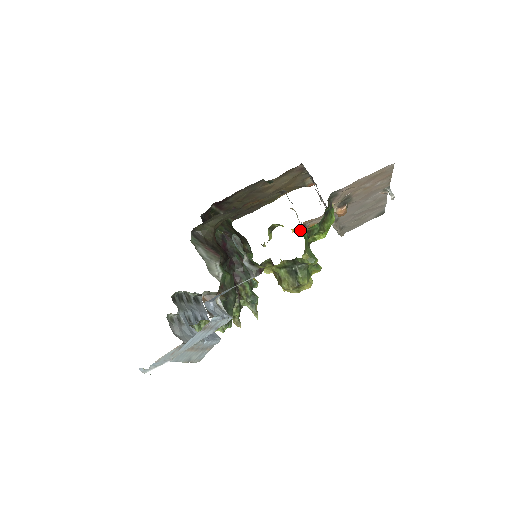
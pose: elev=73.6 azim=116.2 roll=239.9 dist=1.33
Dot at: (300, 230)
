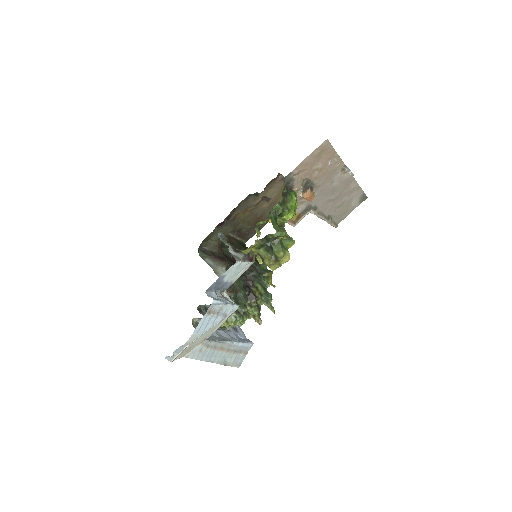
Dot at: occluded
